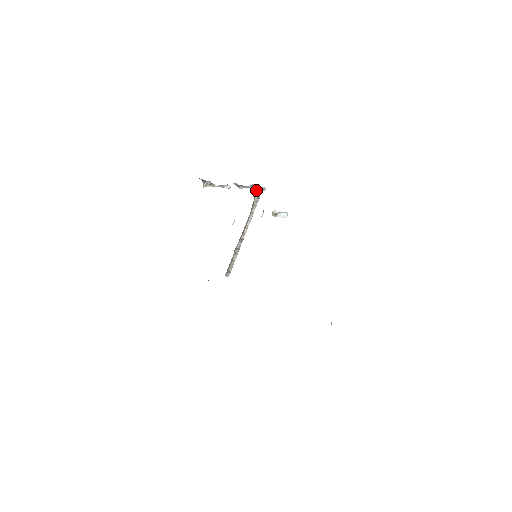
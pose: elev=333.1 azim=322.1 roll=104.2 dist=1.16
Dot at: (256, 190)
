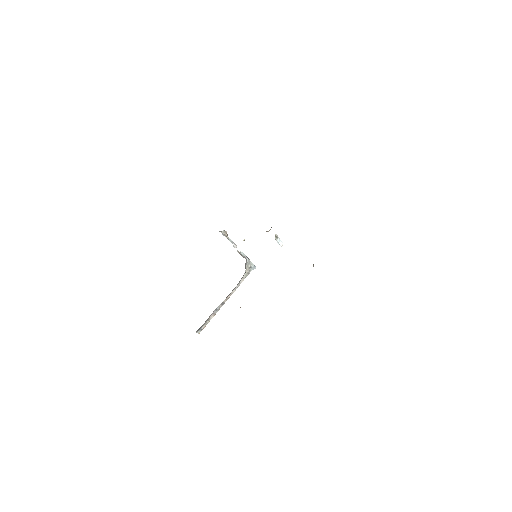
Dot at: (250, 264)
